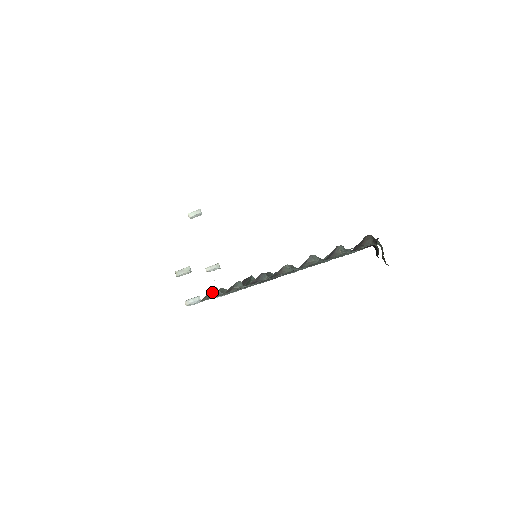
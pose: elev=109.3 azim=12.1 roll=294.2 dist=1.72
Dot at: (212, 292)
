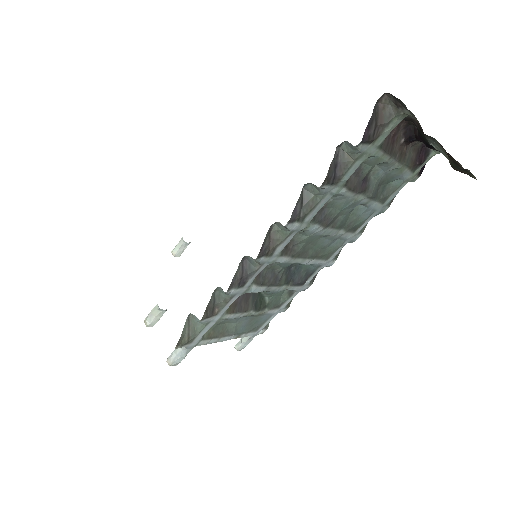
Dot at: (190, 326)
